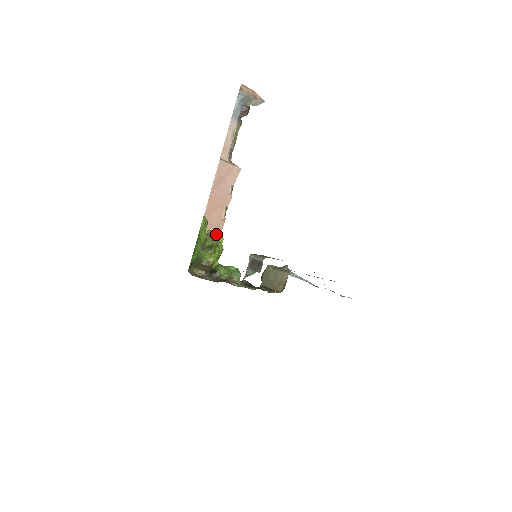
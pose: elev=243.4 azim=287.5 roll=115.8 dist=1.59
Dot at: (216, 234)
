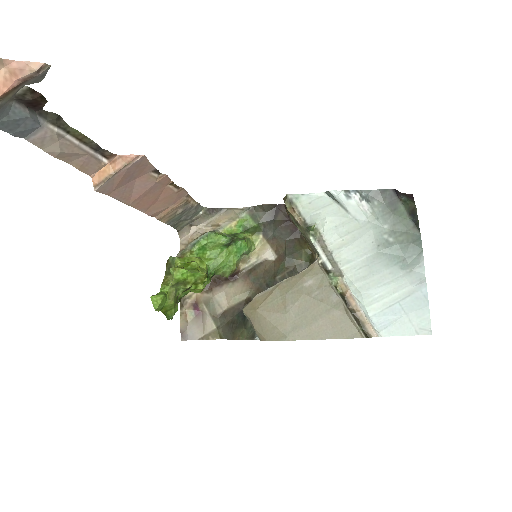
Dot at: (183, 272)
